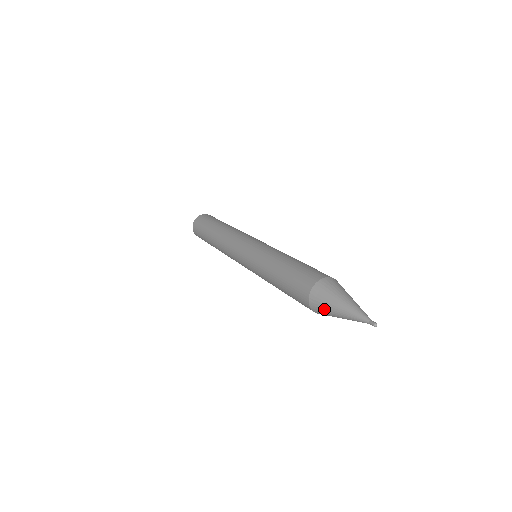
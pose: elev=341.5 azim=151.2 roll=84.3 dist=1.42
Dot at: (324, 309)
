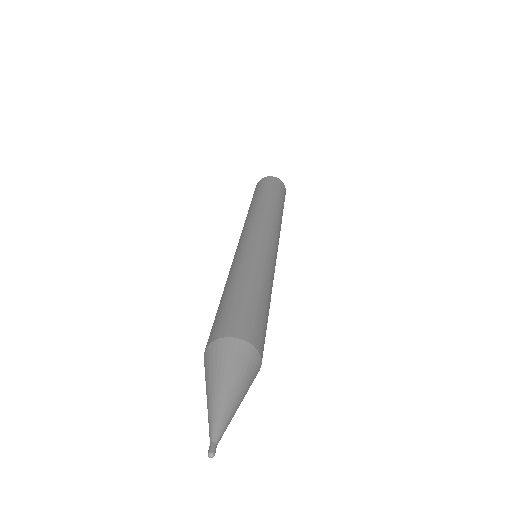
Dot at: occluded
